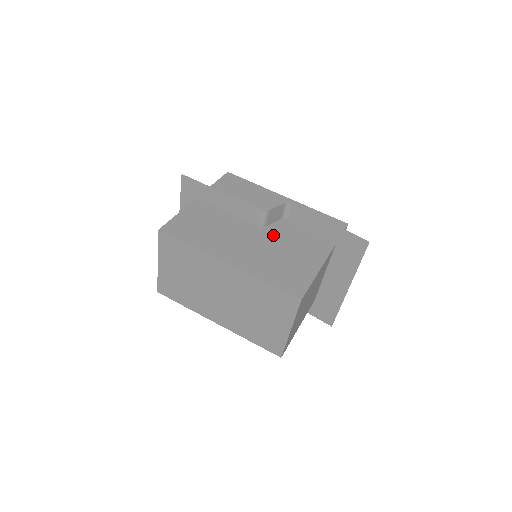
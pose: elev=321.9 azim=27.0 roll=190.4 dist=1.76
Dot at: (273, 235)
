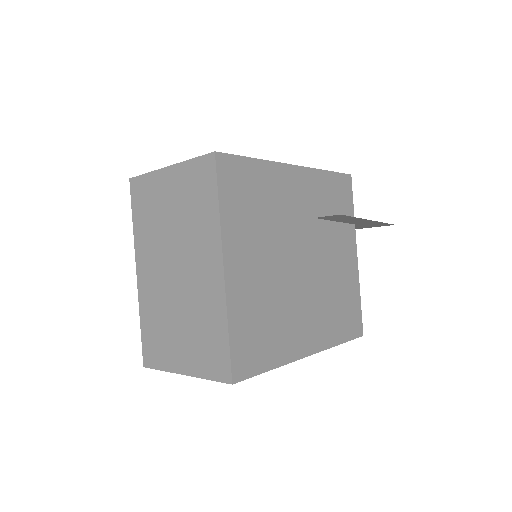
Dot at: (318, 264)
